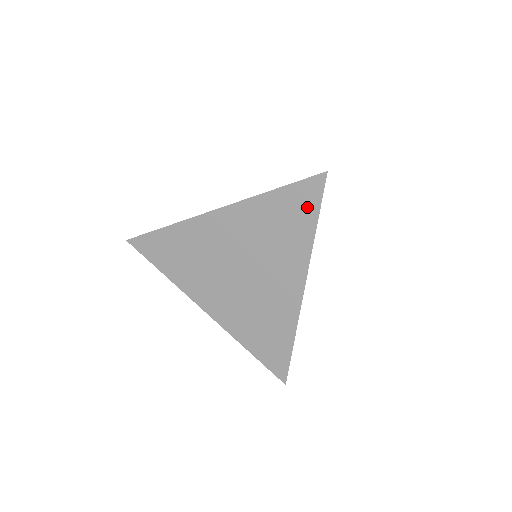
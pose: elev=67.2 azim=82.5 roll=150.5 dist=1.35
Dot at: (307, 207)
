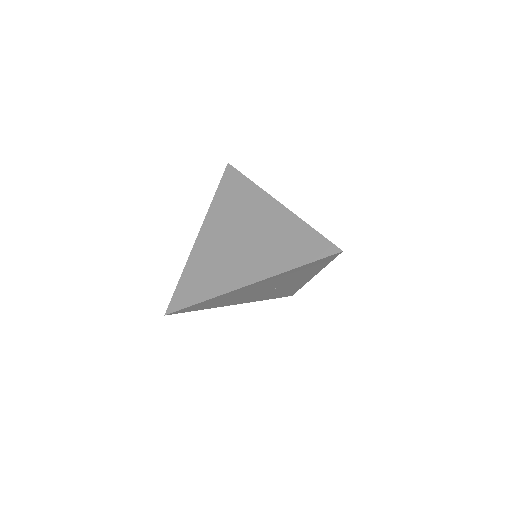
Dot at: (236, 180)
